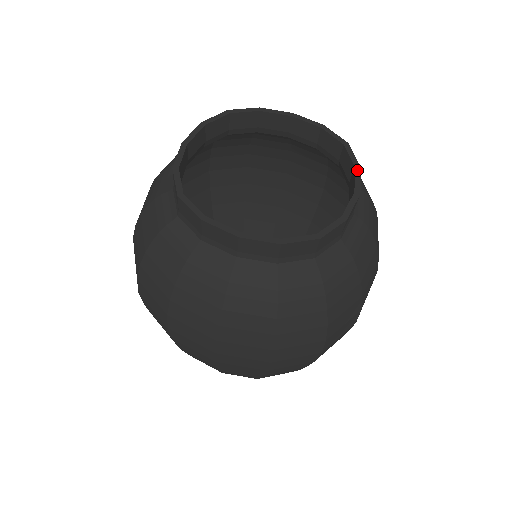
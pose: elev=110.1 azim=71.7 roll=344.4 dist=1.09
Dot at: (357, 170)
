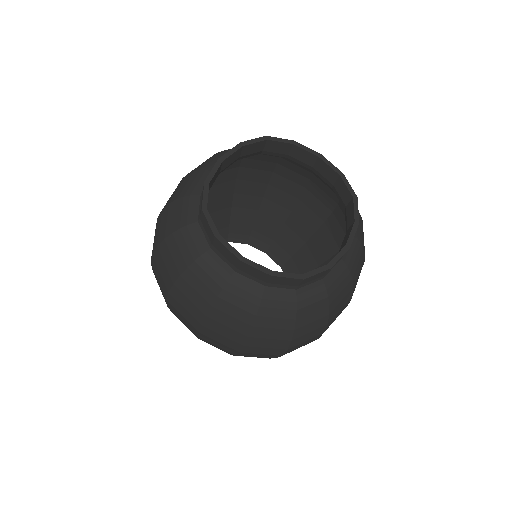
Dot at: (355, 225)
